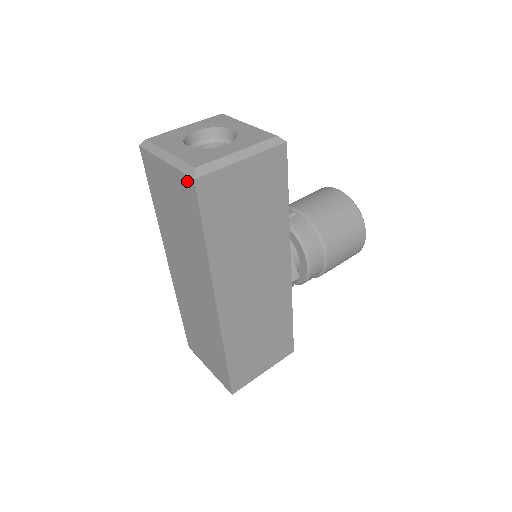
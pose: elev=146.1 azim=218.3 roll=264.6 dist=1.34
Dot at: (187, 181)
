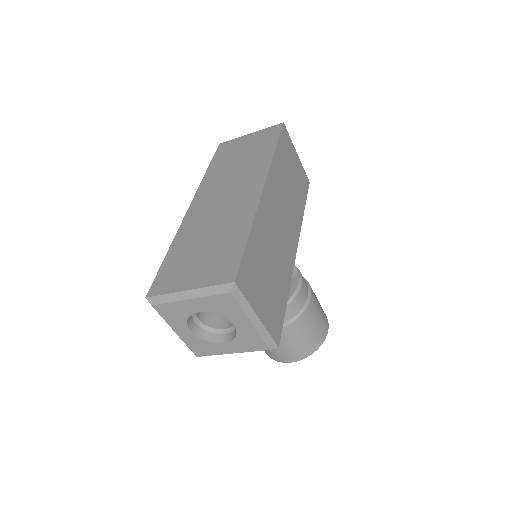
Dot at: (274, 127)
